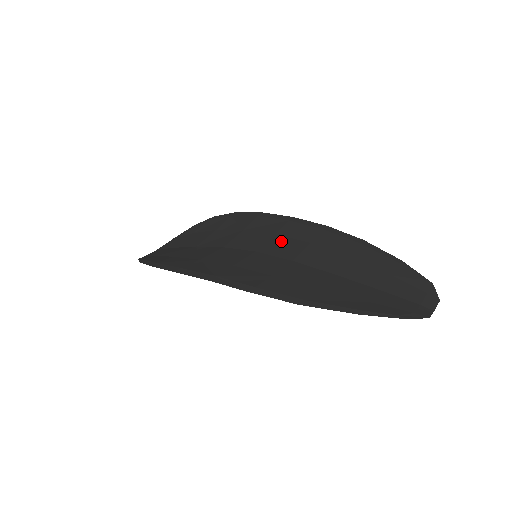
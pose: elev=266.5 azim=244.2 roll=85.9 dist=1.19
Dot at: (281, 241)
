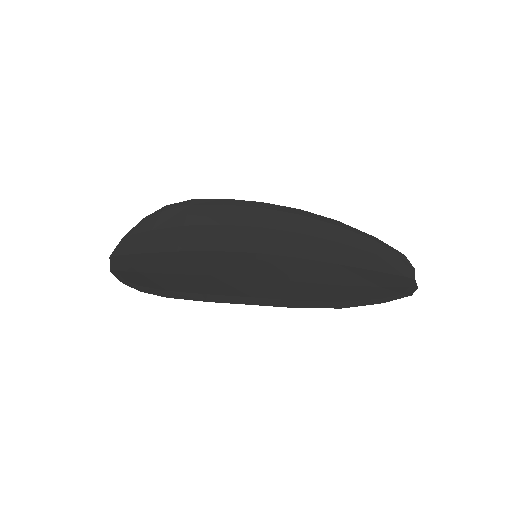
Dot at: (272, 235)
